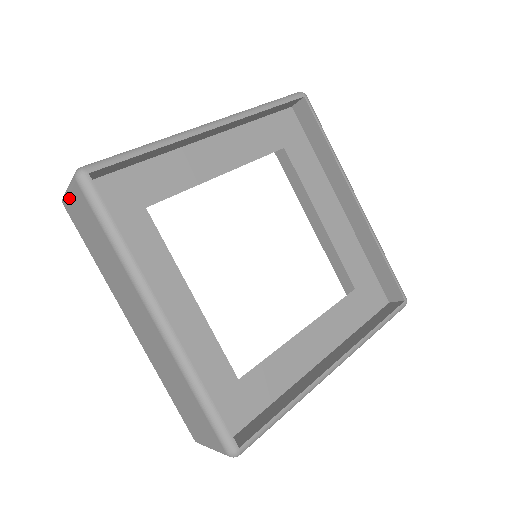
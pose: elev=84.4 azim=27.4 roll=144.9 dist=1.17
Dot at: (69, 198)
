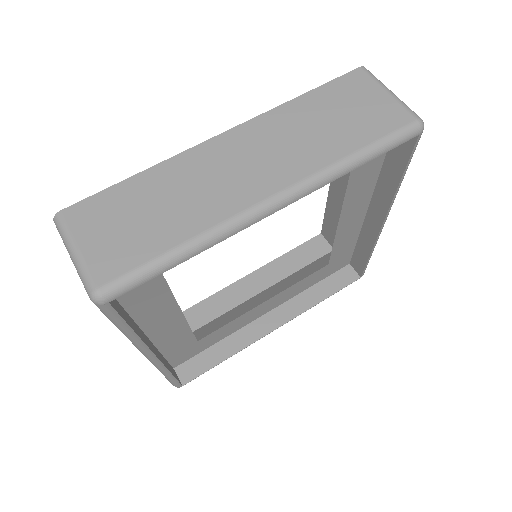
Dot at: (69, 254)
